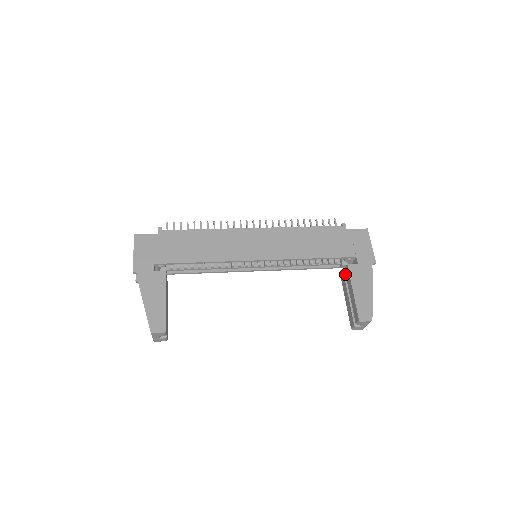
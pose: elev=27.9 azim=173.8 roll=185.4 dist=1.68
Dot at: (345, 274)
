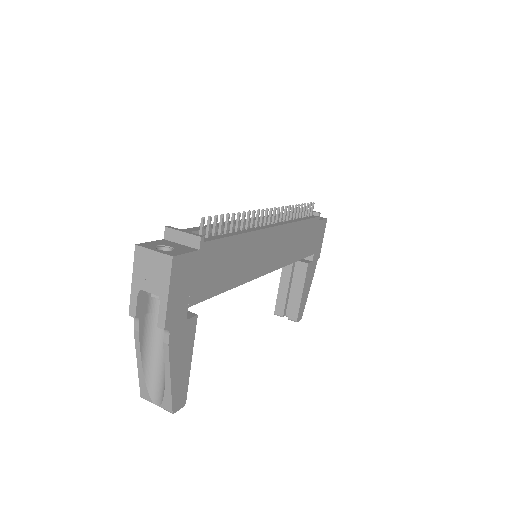
Dot at: (294, 263)
